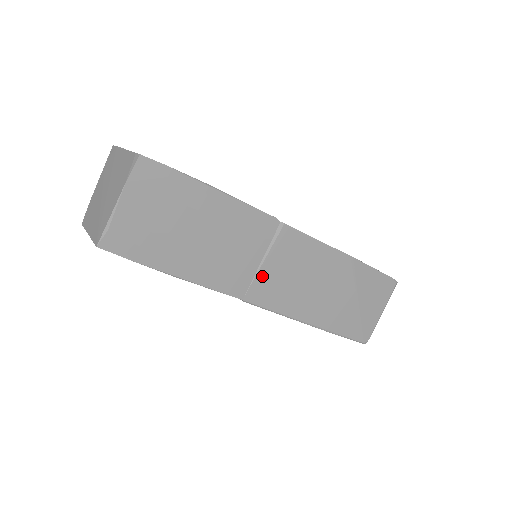
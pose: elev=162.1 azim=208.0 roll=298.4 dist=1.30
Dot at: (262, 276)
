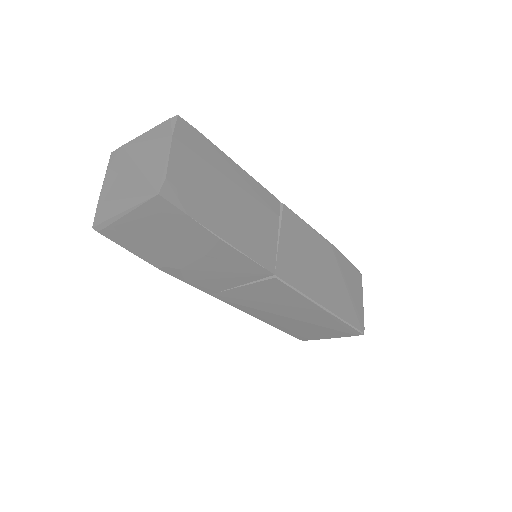
Dot at: (282, 252)
